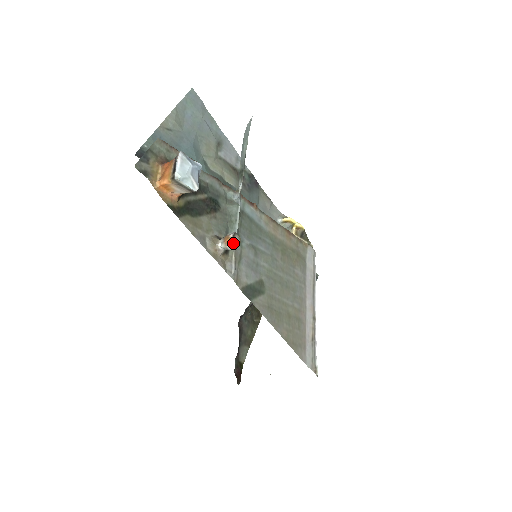
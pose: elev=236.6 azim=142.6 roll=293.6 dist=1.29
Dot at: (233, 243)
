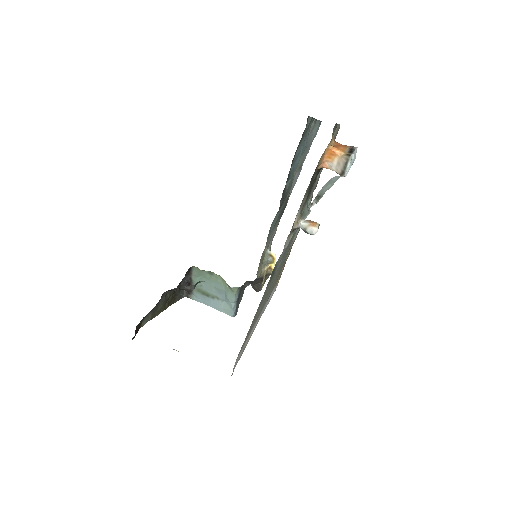
Dot at: occluded
